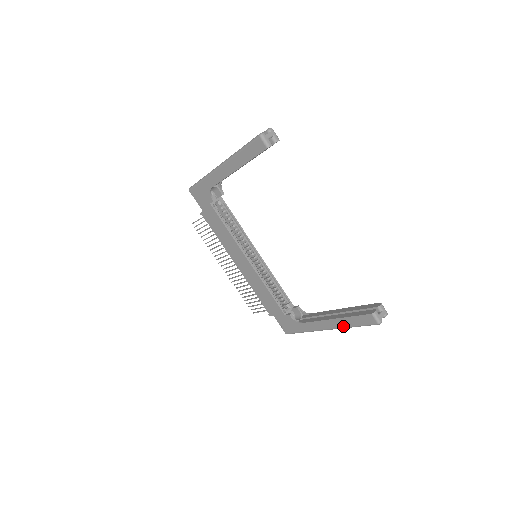
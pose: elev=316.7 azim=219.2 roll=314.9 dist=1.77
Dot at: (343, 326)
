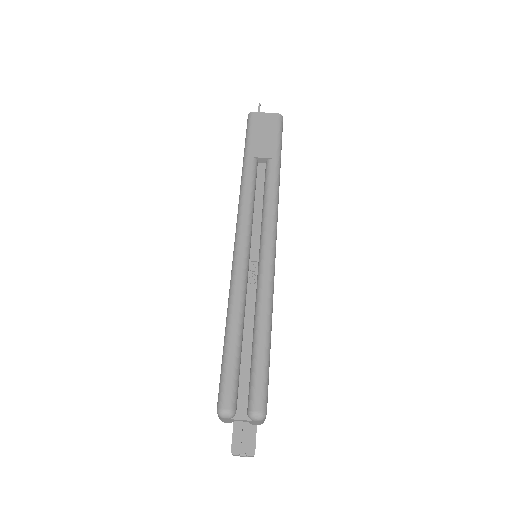
Dot at: occluded
